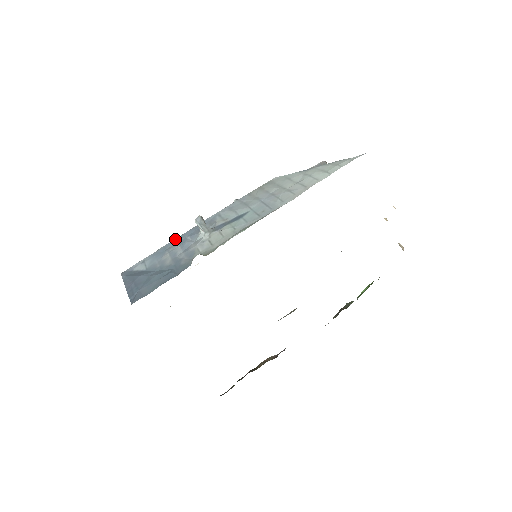
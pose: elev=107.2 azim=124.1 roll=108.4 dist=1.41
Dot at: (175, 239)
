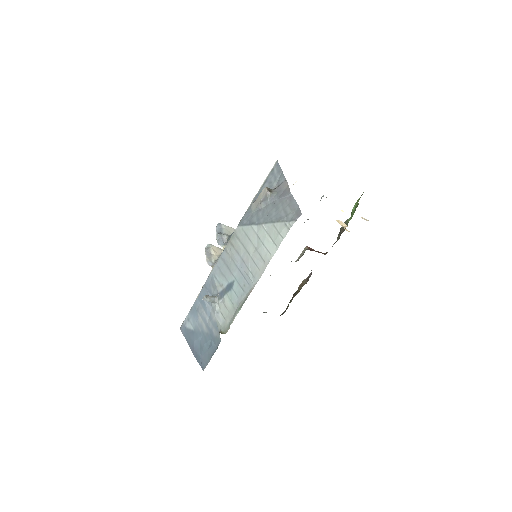
Dot at: (197, 299)
